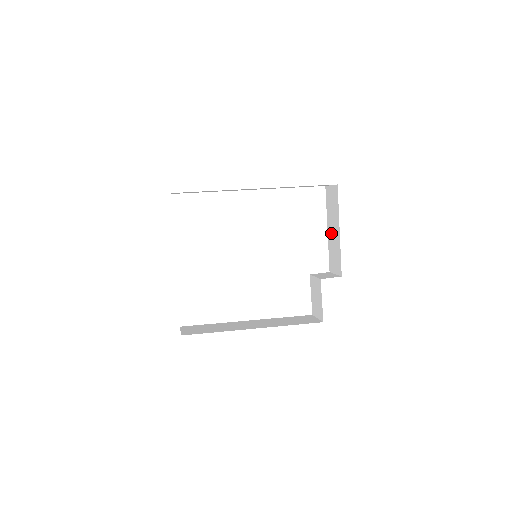
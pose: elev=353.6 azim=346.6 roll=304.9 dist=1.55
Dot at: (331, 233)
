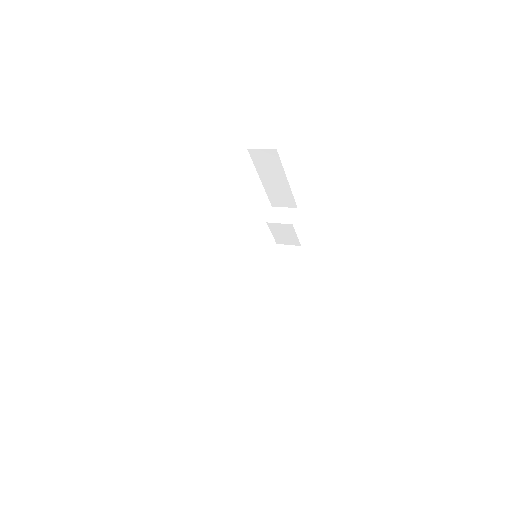
Dot at: (270, 182)
